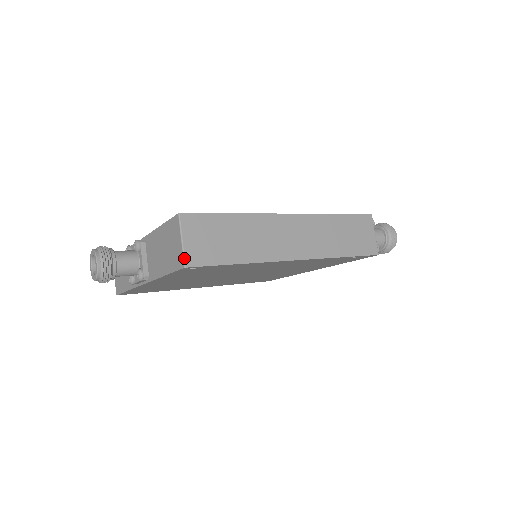
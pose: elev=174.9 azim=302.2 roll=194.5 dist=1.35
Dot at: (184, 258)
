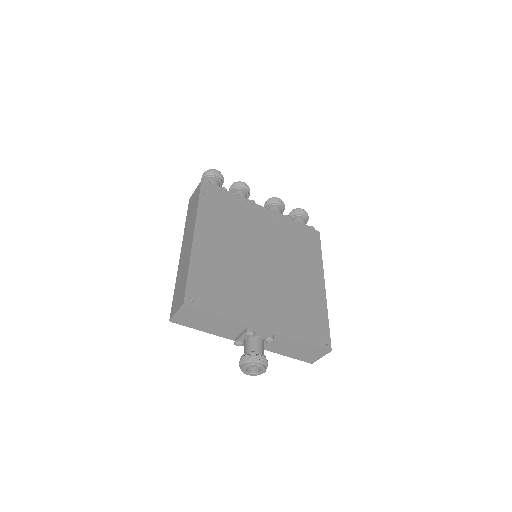
Dot at: occluded
